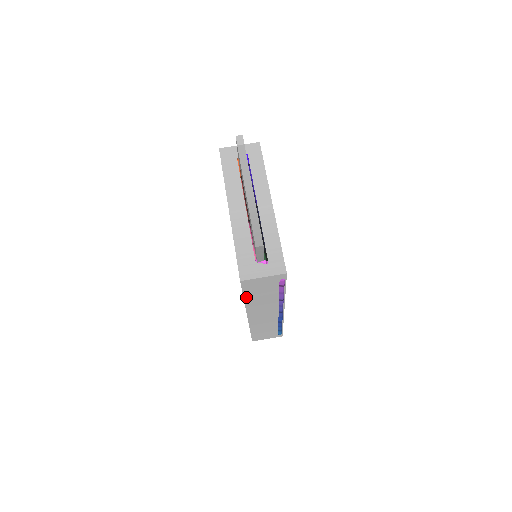
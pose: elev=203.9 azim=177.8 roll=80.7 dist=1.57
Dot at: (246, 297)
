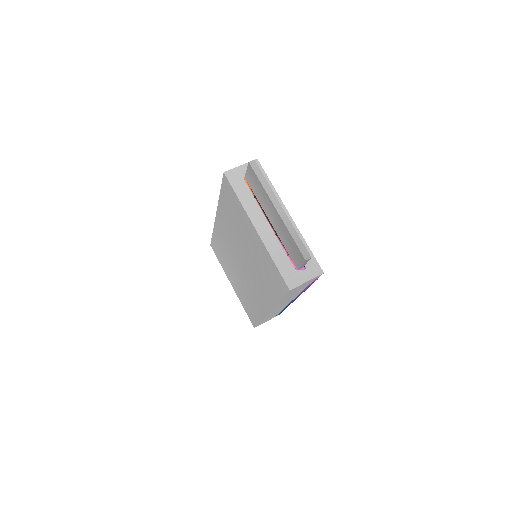
Dot at: (282, 299)
